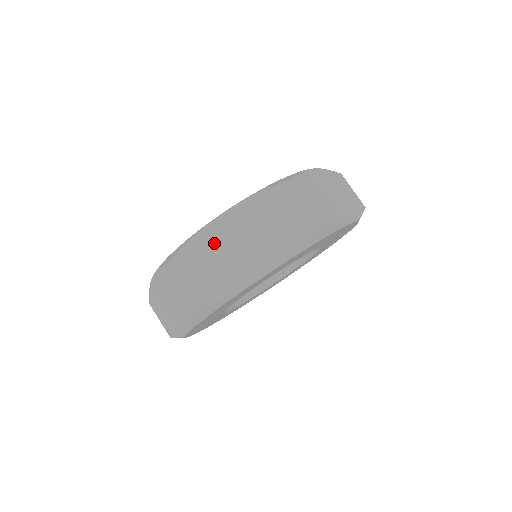
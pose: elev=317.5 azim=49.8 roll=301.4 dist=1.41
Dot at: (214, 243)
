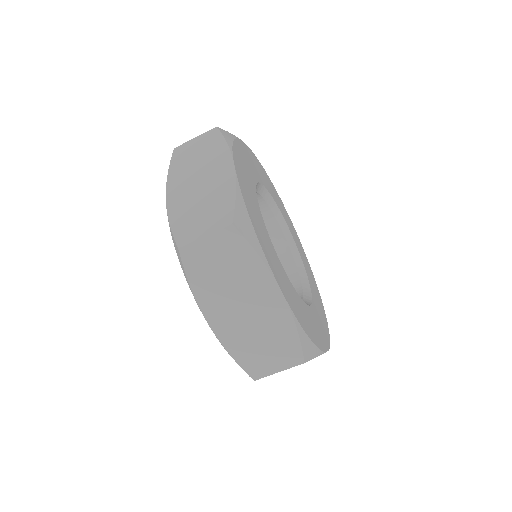
Dot at: (185, 206)
